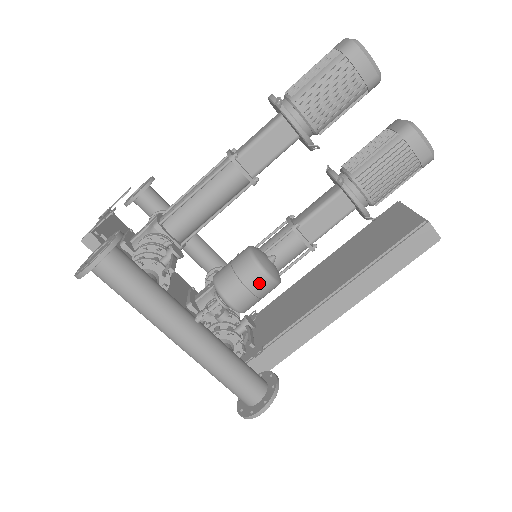
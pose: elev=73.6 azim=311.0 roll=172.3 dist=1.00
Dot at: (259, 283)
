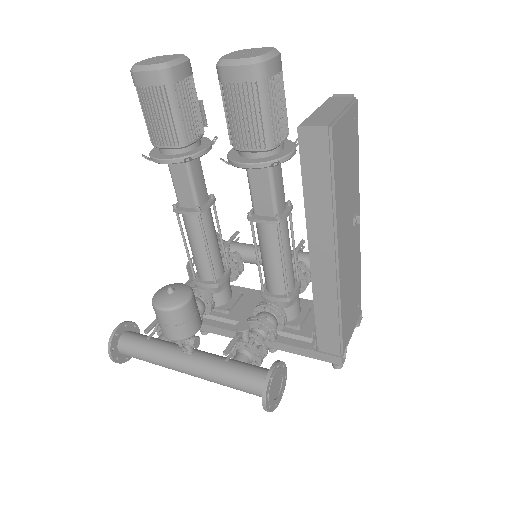
Dot at: (163, 317)
